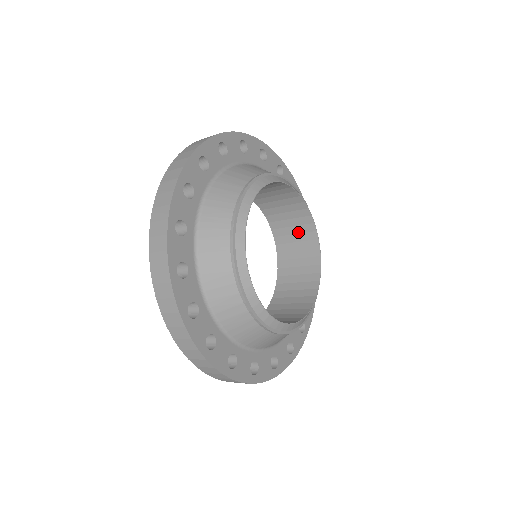
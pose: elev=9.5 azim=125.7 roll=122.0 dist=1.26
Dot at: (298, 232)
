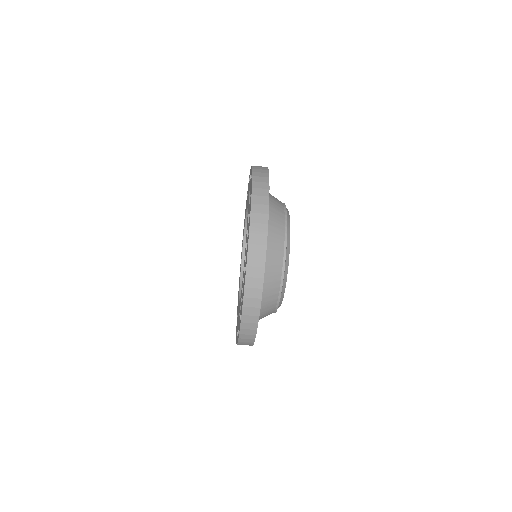
Dot at: occluded
